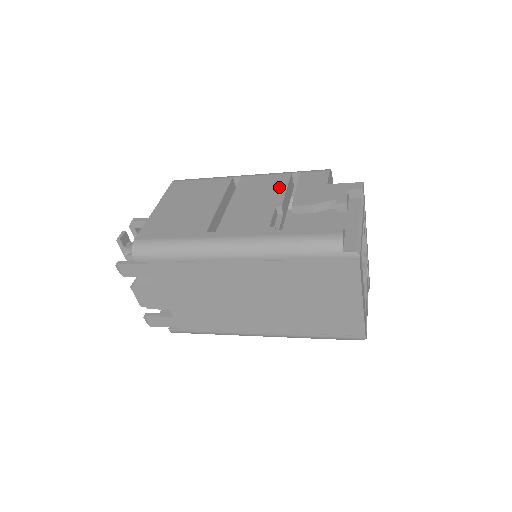
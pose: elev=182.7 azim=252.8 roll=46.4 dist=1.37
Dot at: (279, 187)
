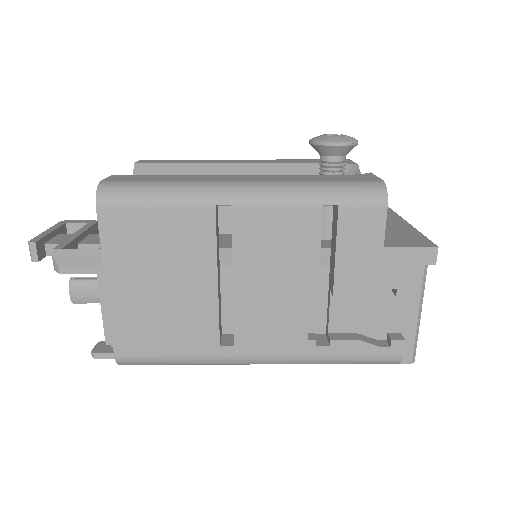
Dot at: (307, 248)
